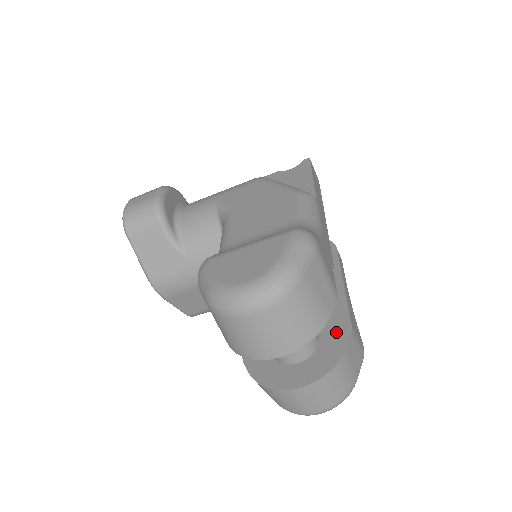
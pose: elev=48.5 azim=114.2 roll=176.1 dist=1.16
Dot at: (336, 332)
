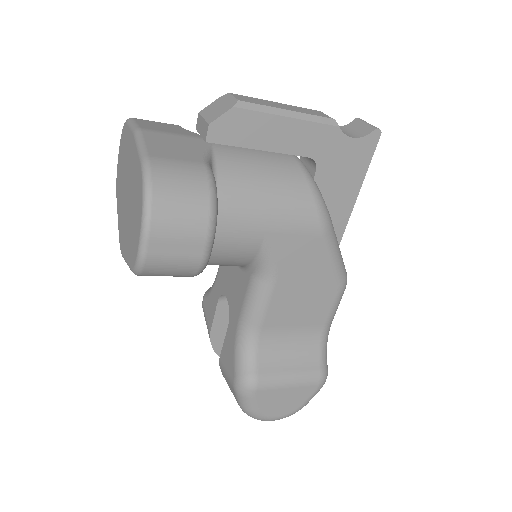
Dot at: occluded
